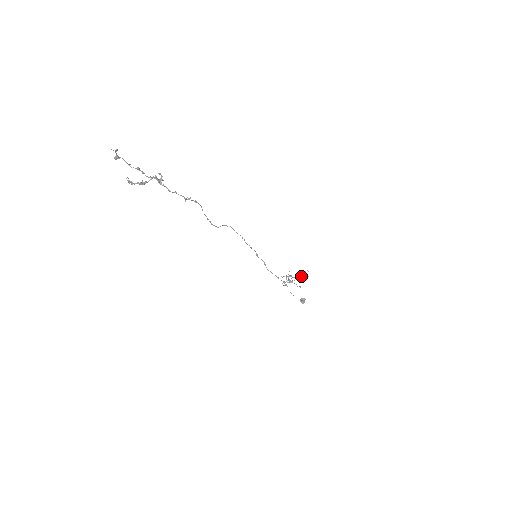
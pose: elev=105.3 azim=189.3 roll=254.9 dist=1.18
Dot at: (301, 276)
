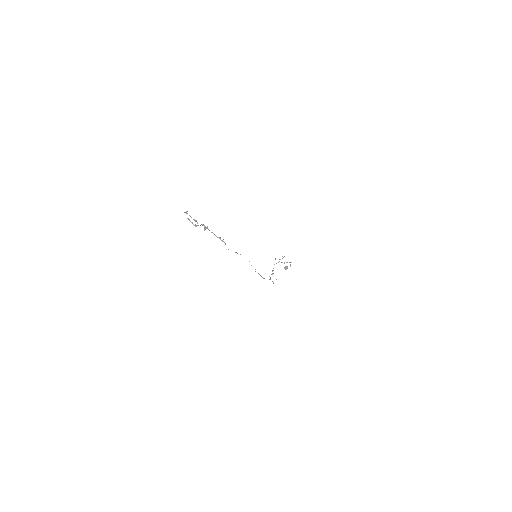
Dot at: occluded
